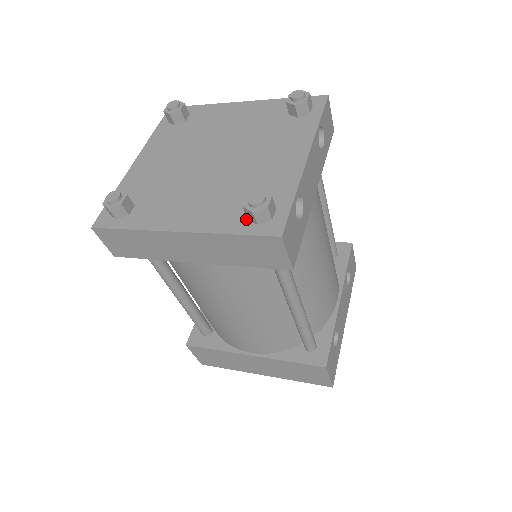
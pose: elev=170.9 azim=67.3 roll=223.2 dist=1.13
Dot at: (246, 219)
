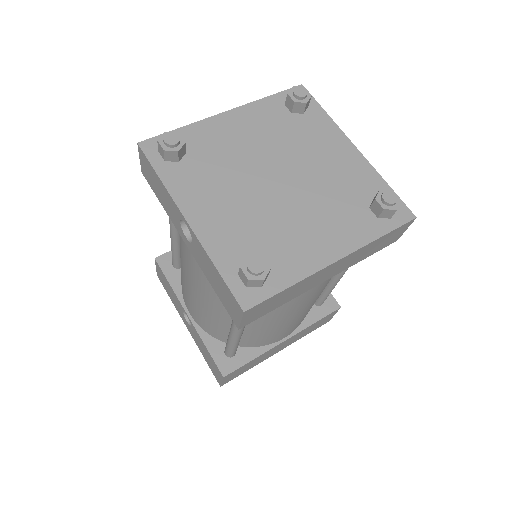
Dot at: (377, 219)
